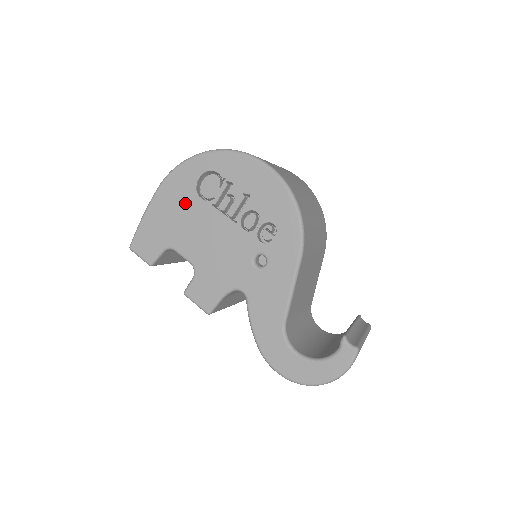
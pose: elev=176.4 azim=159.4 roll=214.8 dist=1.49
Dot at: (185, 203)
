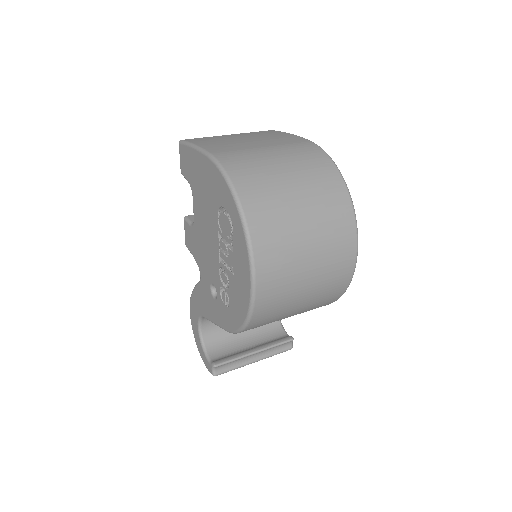
Dot at: (211, 197)
